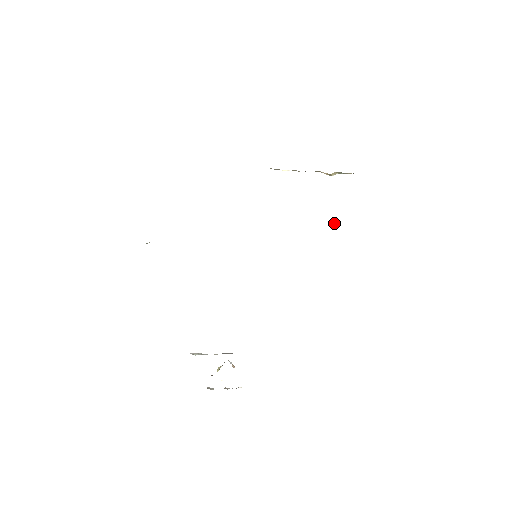
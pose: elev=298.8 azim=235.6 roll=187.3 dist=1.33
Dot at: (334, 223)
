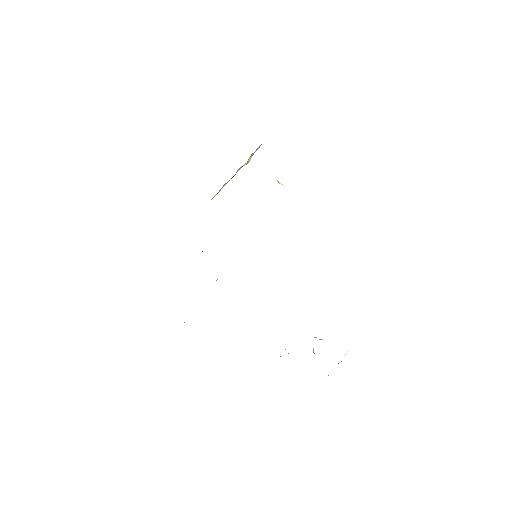
Dot at: occluded
